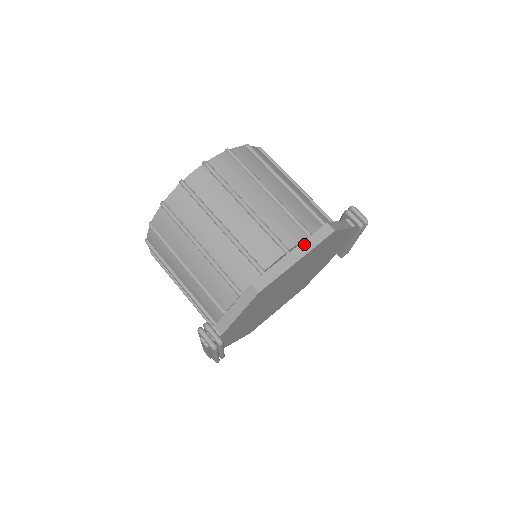
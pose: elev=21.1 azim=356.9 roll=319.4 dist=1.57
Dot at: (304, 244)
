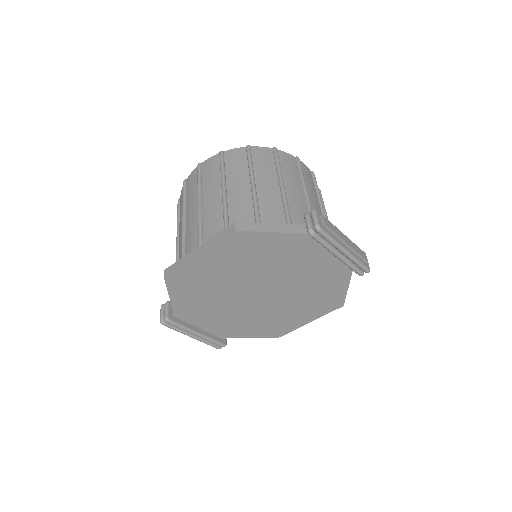
Dot at: (210, 241)
